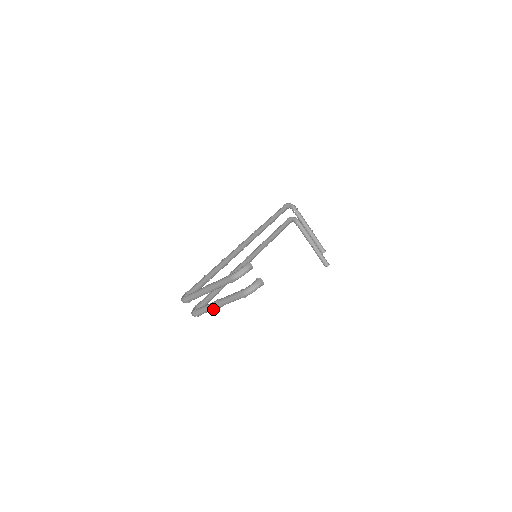
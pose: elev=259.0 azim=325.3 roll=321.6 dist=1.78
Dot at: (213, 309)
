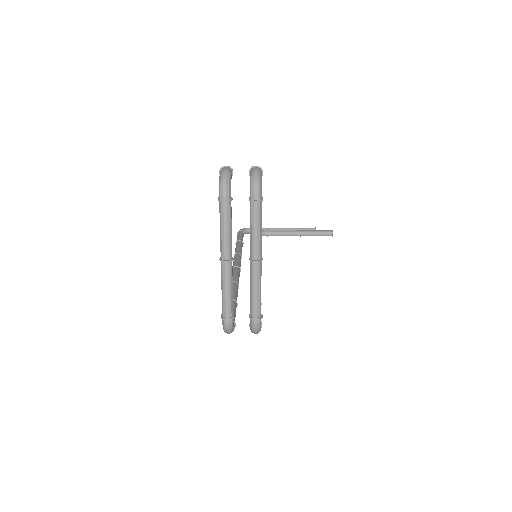
Dot at: (259, 278)
